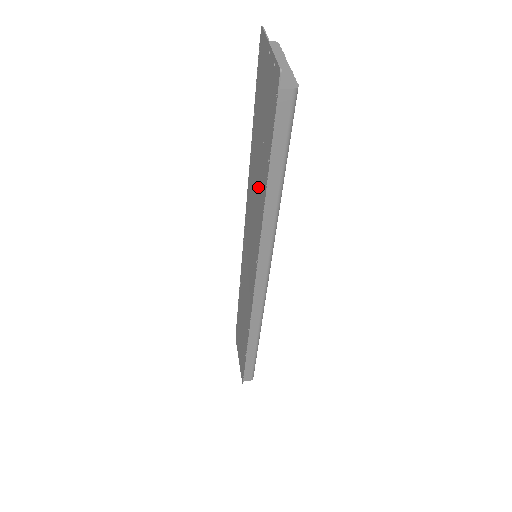
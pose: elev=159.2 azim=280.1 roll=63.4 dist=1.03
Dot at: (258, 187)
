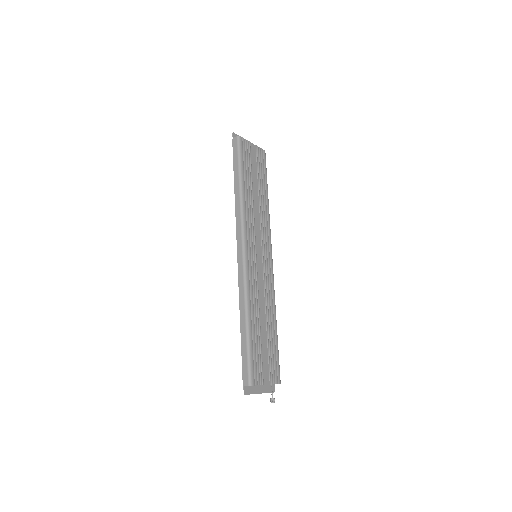
Dot at: occluded
